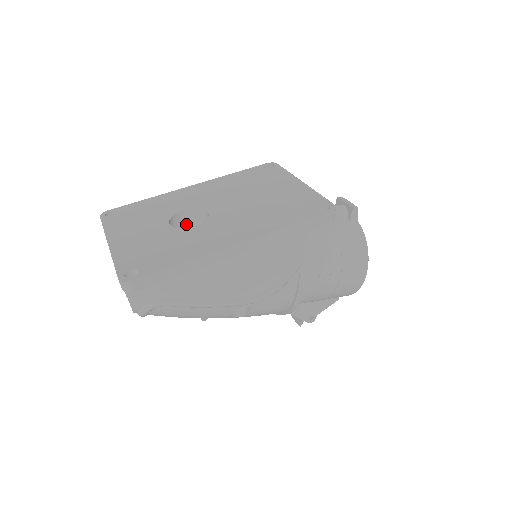
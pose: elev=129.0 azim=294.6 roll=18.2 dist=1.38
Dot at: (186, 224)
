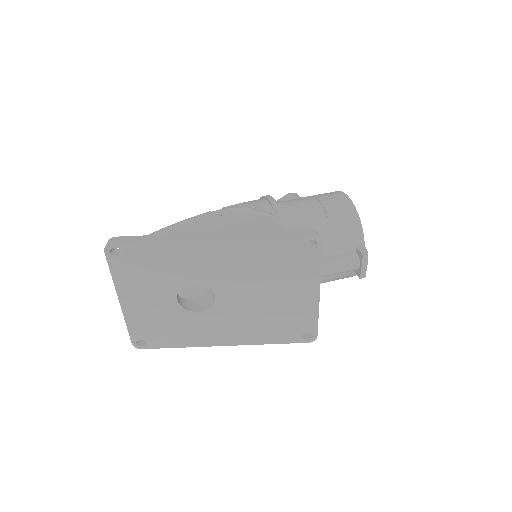
Dot at: occluded
